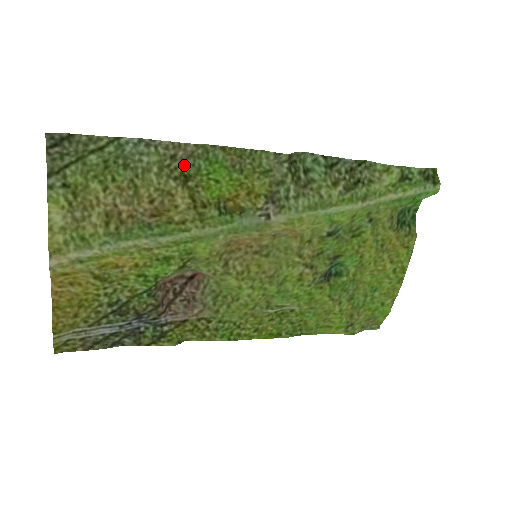
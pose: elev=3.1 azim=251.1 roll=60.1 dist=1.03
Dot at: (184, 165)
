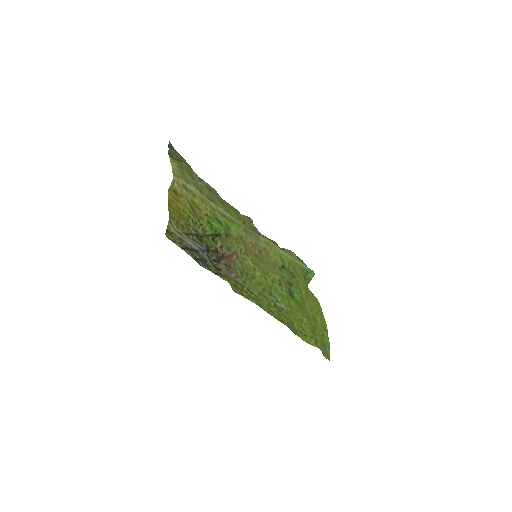
Dot at: (215, 196)
